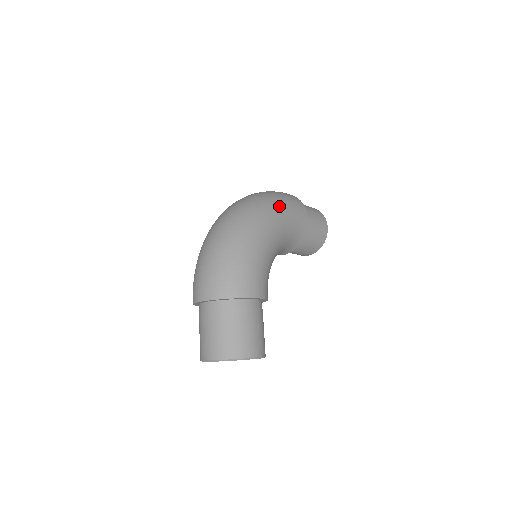
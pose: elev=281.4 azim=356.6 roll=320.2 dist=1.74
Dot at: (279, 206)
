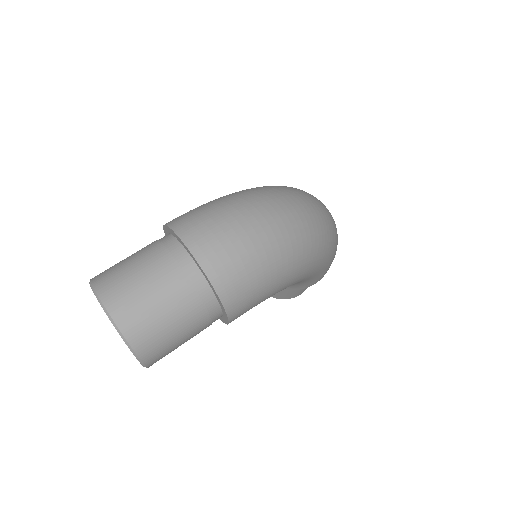
Dot at: (332, 257)
